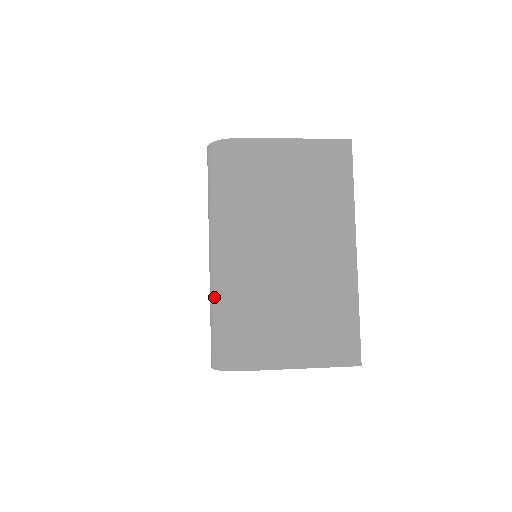
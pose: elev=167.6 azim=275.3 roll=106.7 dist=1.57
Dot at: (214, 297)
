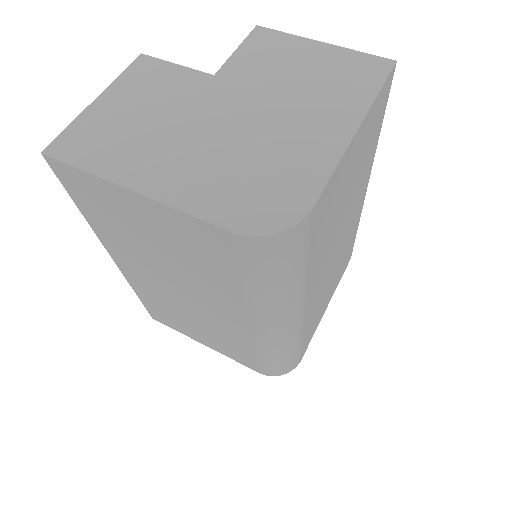
Dot at: (274, 350)
